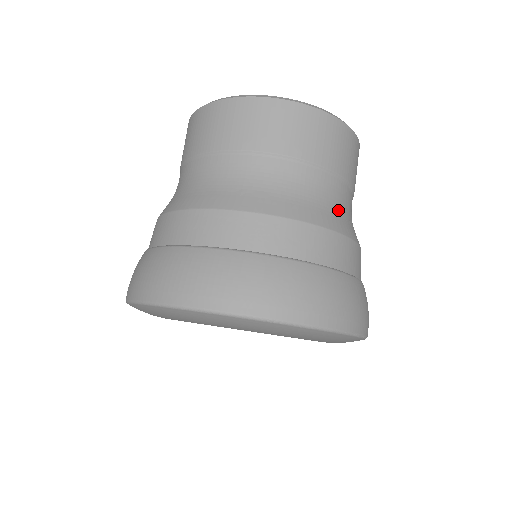
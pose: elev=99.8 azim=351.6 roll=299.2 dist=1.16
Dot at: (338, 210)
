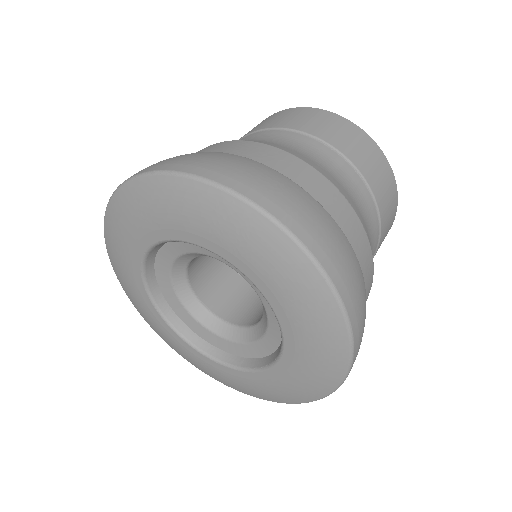
Dot at: (282, 144)
